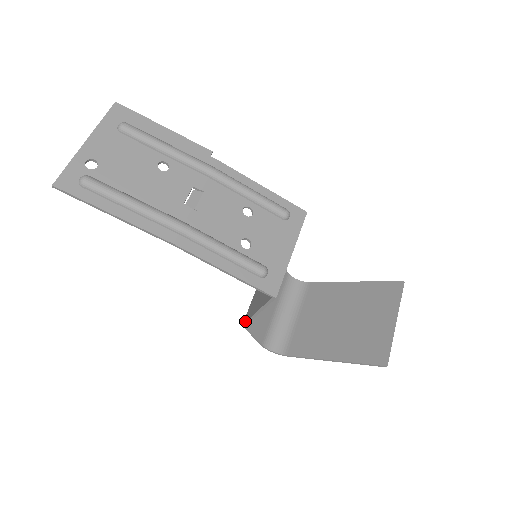
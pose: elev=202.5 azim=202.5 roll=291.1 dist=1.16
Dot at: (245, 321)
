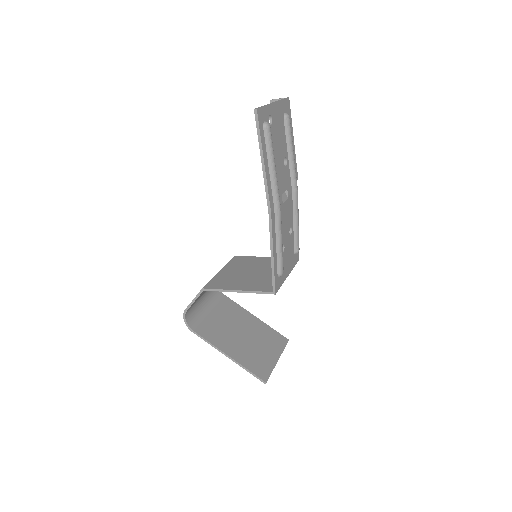
Dot at: (210, 288)
